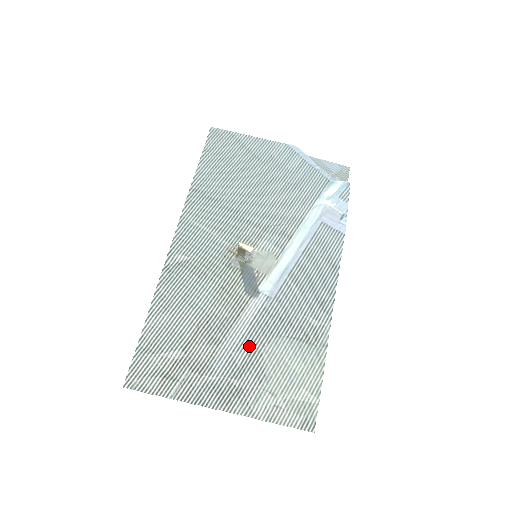
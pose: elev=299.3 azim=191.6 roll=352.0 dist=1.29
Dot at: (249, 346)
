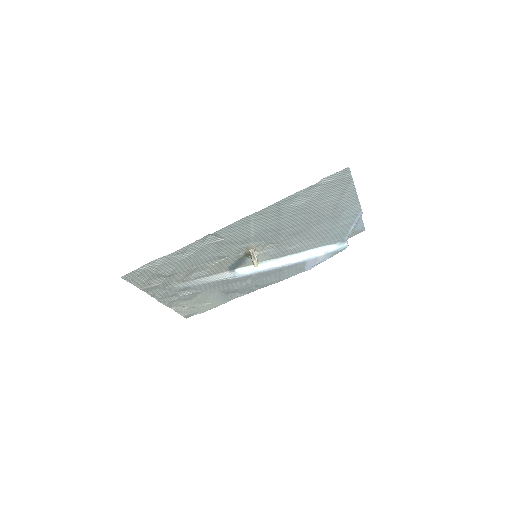
Dot at: (200, 288)
